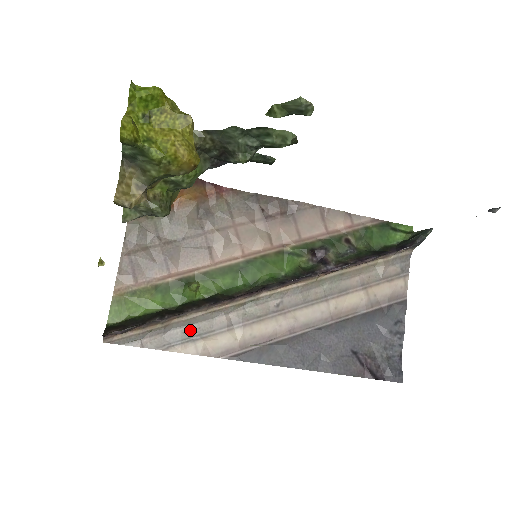
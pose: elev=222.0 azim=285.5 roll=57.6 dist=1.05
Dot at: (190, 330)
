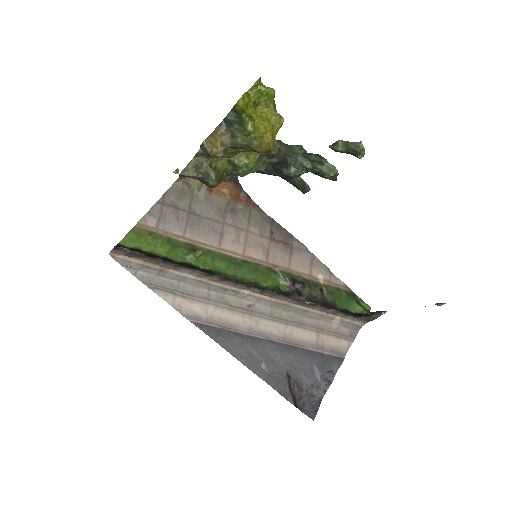
Dot at: (177, 285)
